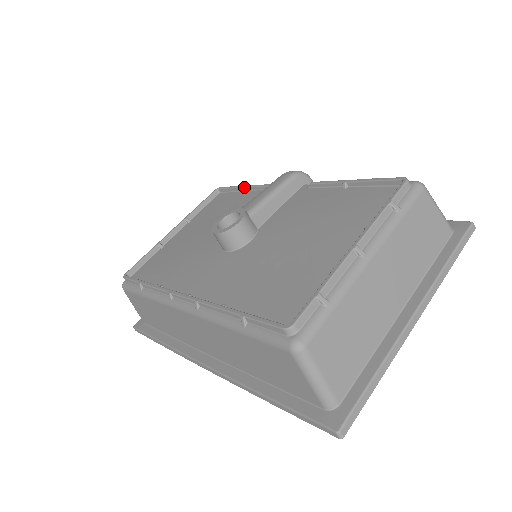
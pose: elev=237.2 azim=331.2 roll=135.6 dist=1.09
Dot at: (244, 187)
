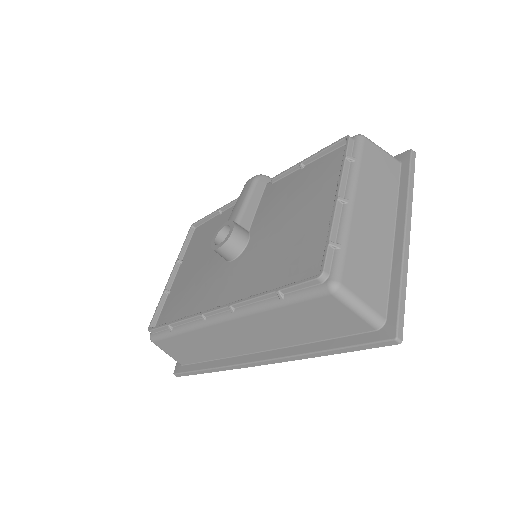
Dot at: (216, 212)
